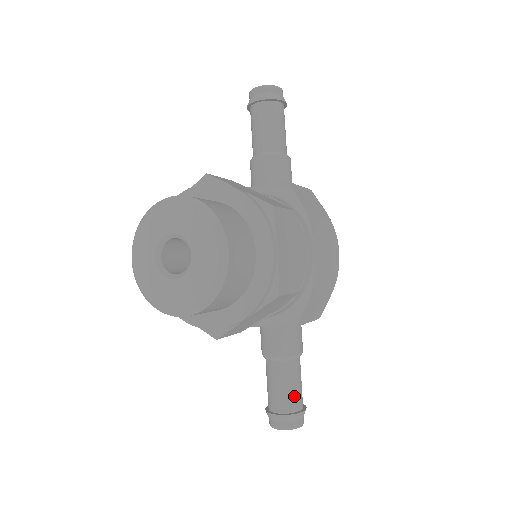
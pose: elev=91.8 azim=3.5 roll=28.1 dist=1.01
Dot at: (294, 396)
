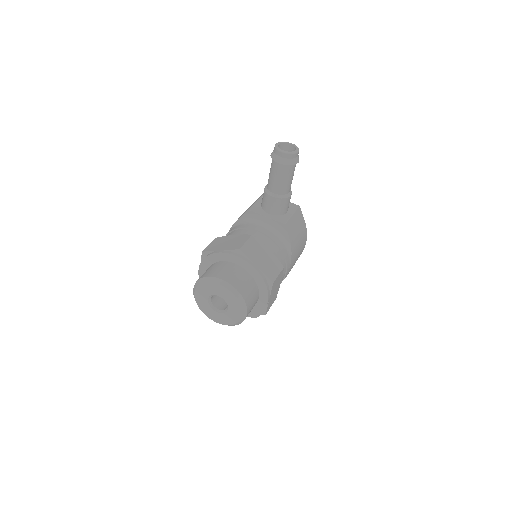
Dot at: occluded
